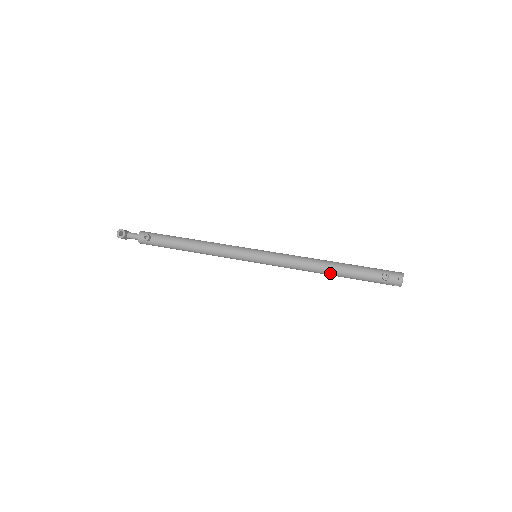
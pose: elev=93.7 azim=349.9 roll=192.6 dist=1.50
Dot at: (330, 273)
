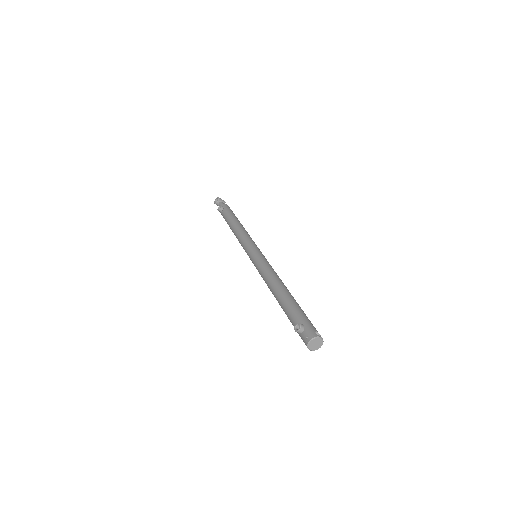
Dot at: (276, 299)
